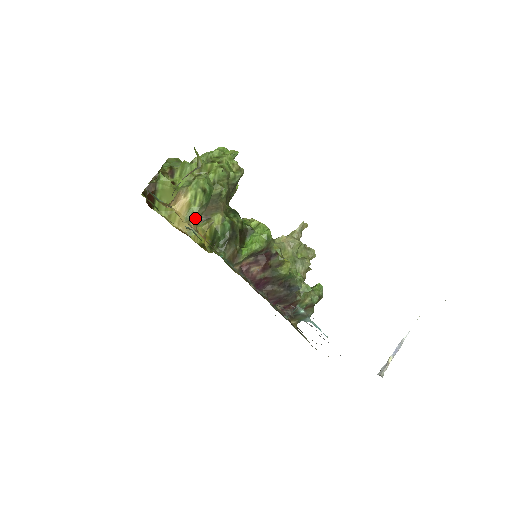
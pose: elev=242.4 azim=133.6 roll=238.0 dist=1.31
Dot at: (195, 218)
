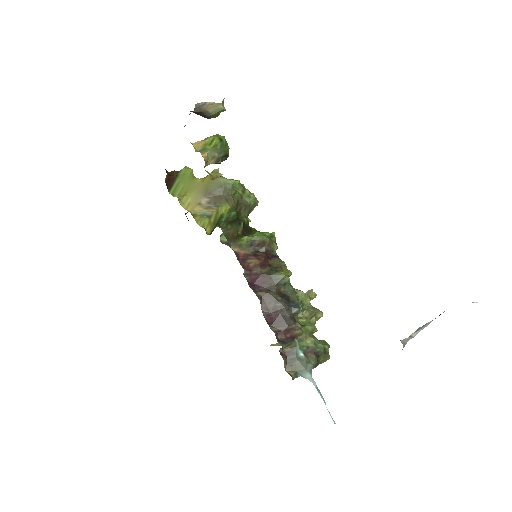
Dot at: (207, 154)
